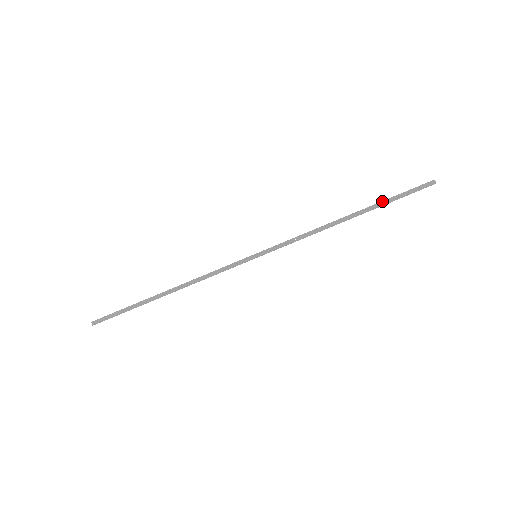
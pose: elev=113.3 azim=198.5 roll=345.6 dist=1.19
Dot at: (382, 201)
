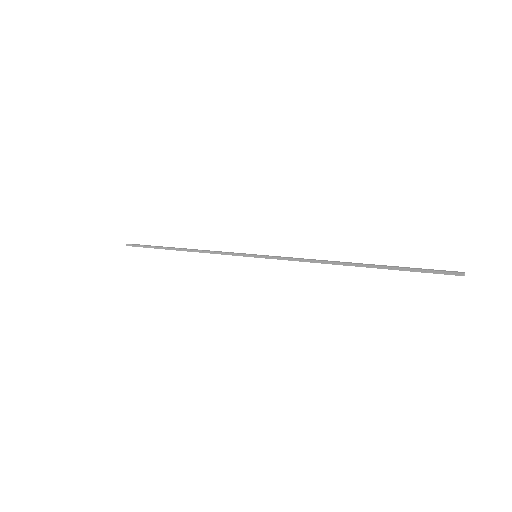
Dot at: (395, 266)
